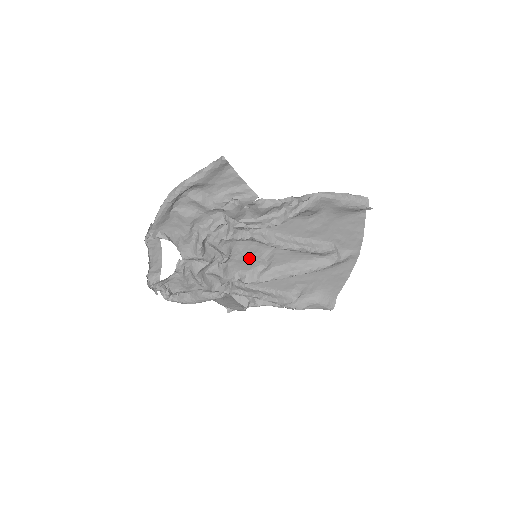
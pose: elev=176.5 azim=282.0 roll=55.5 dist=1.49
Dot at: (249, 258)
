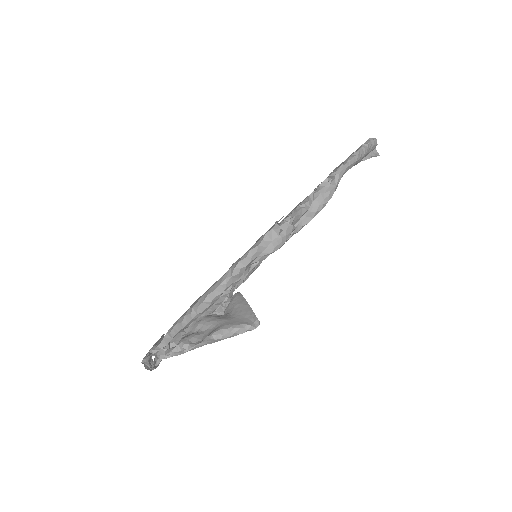
Dot at: occluded
